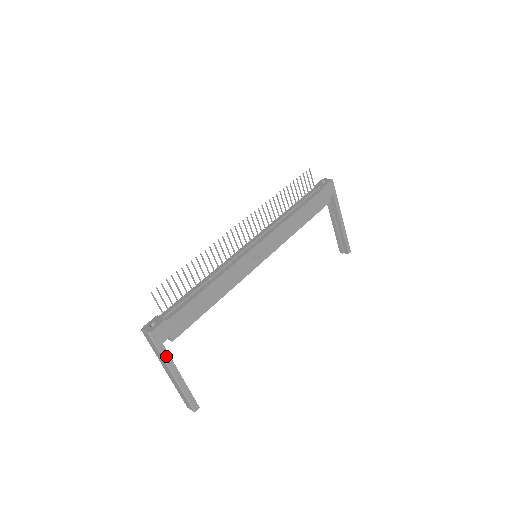
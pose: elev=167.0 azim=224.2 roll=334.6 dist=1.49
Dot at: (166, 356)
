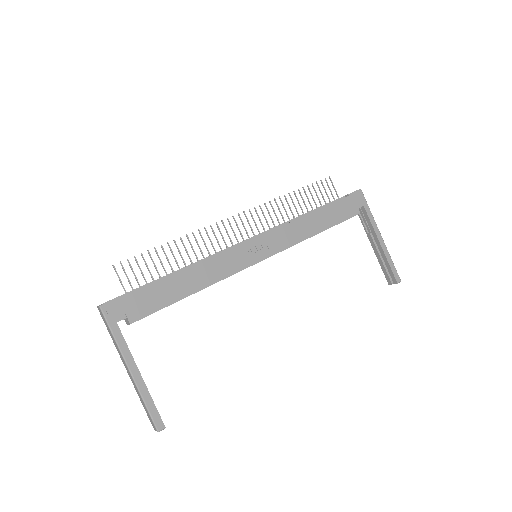
Dot at: (120, 340)
